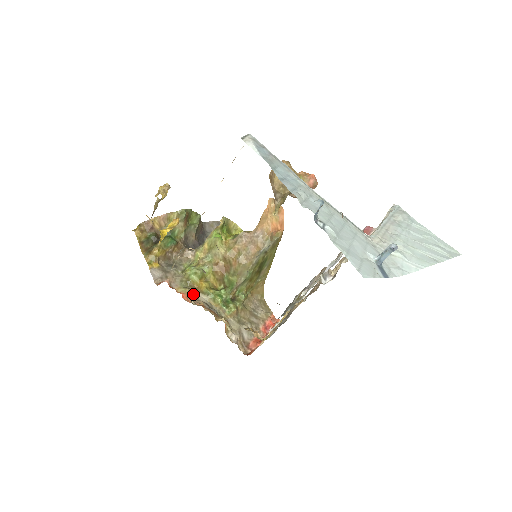
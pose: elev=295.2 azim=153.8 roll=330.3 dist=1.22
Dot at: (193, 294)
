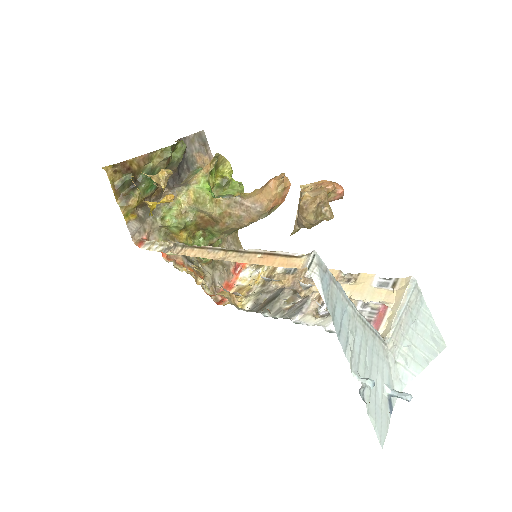
Dot at: occluded
